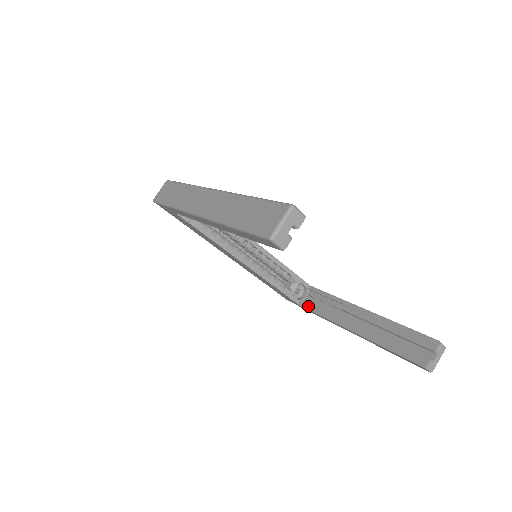
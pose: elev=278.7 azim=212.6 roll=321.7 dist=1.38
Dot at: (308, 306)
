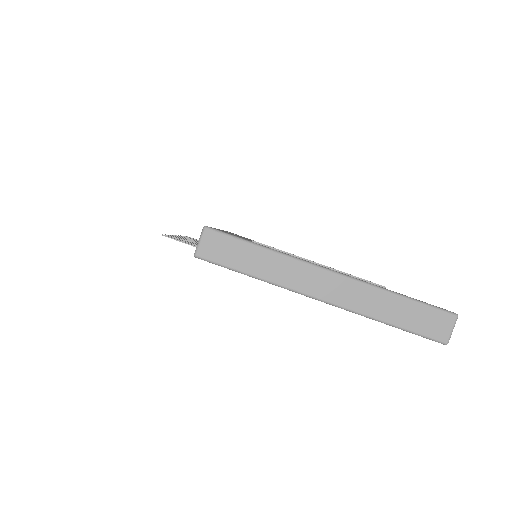
Dot at: occluded
